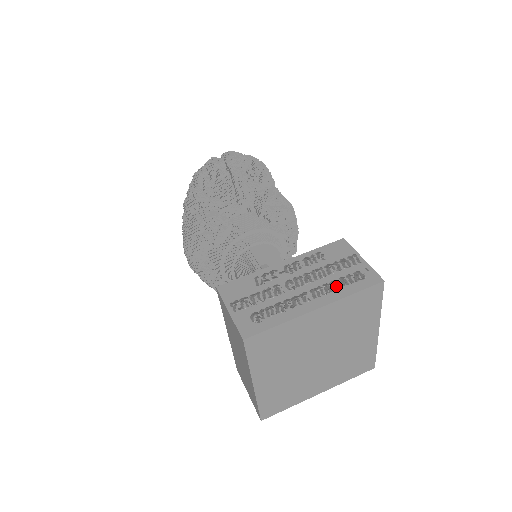
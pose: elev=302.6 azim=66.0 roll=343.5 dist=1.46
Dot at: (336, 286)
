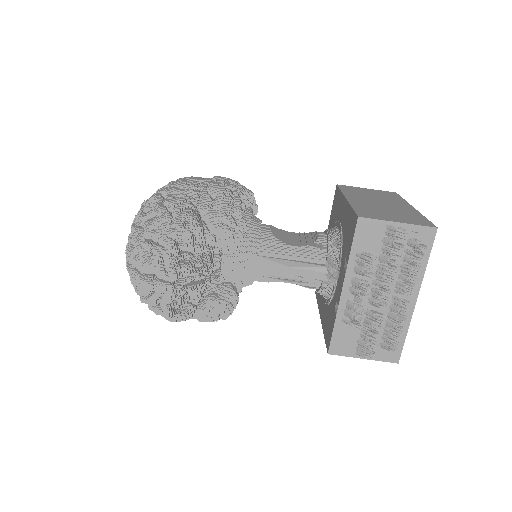
Dot at: (414, 275)
